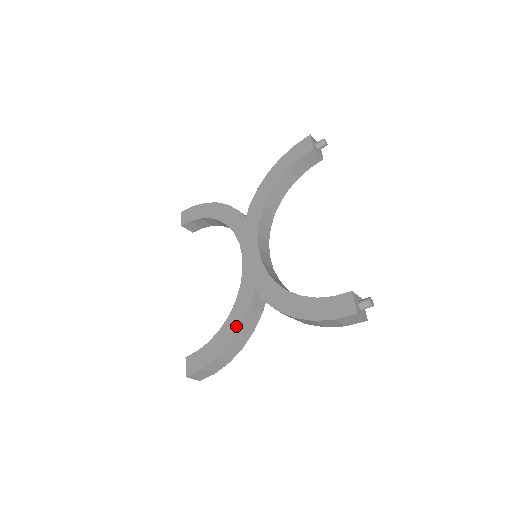
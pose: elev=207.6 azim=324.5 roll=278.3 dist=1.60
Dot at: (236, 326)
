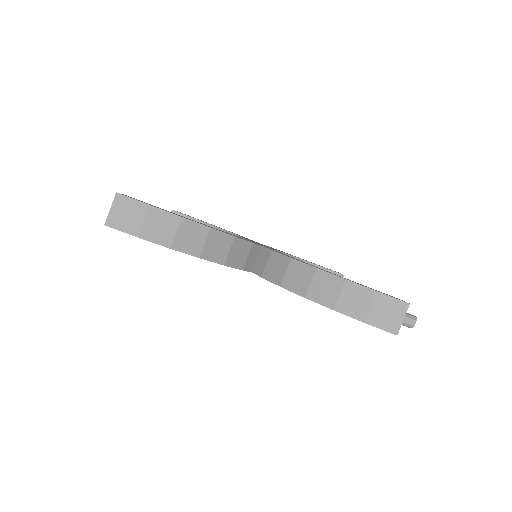
Dot at: occluded
